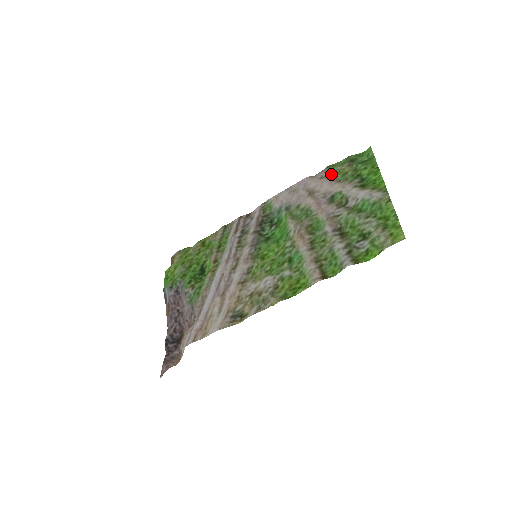
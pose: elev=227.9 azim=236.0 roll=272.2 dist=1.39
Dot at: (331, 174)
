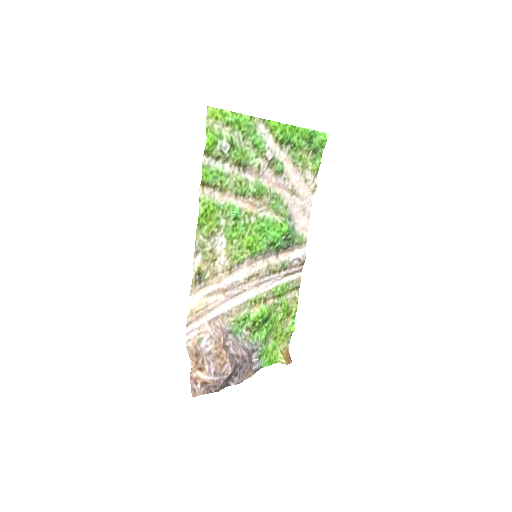
Dot at: (305, 171)
